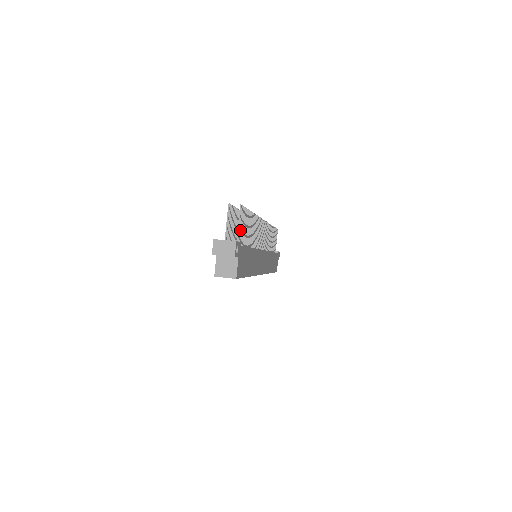
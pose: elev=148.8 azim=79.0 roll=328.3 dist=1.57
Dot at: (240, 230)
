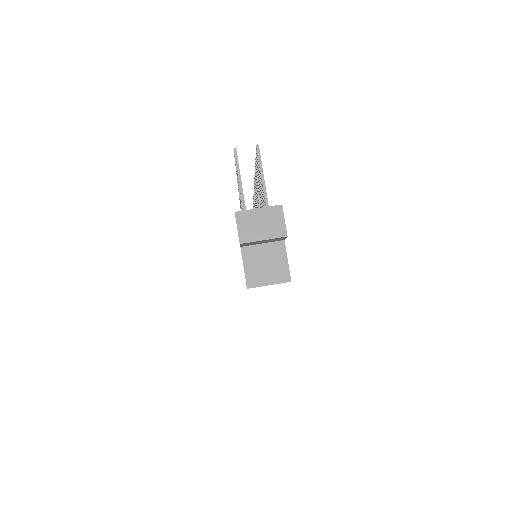
Dot at: (263, 195)
